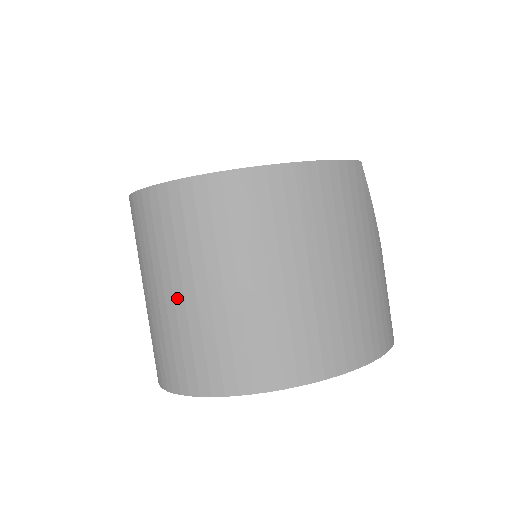
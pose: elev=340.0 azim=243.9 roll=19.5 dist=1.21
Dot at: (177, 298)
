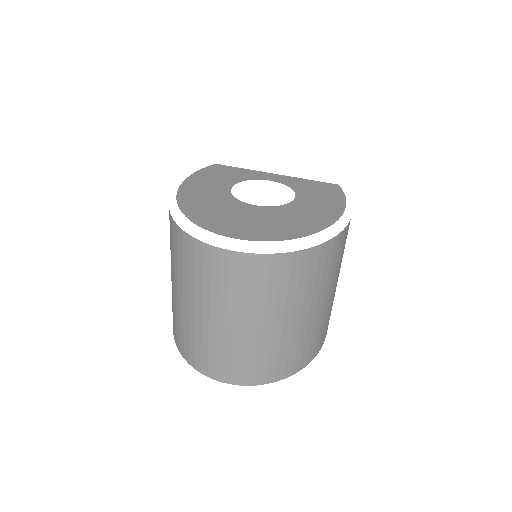
Dot at: (276, 329)
